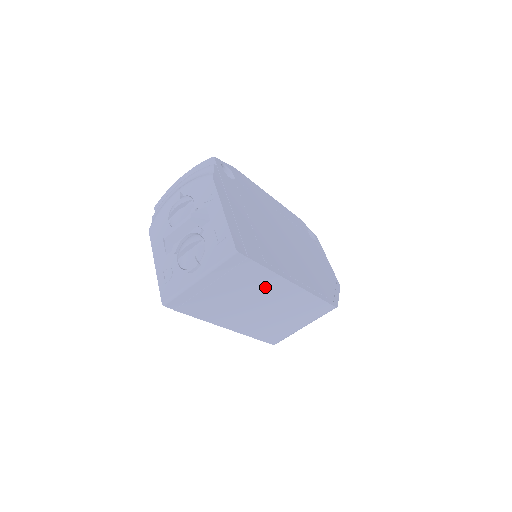
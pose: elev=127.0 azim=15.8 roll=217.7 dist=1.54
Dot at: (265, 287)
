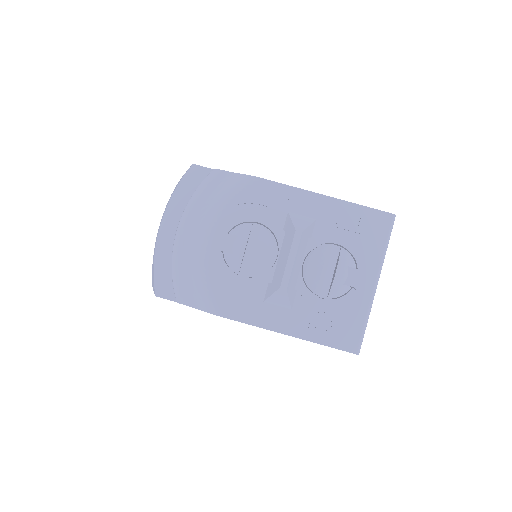
Dot at: occluded
